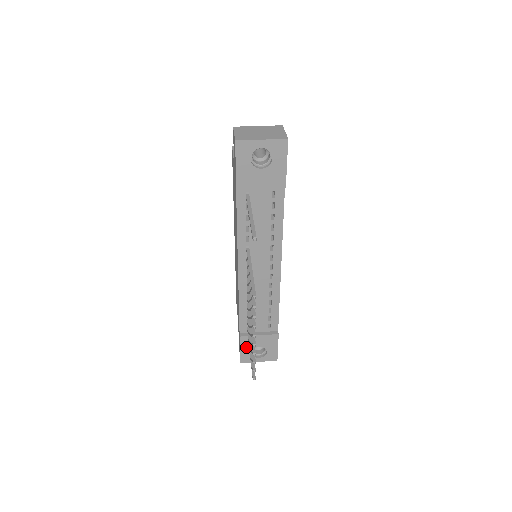
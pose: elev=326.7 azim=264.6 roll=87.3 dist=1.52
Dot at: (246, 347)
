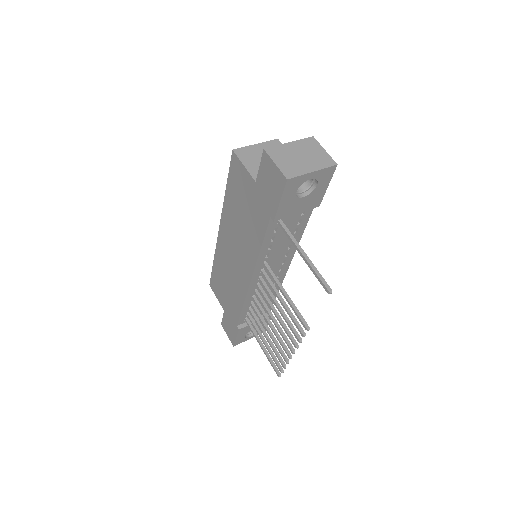
Dot at: (242, 334)
